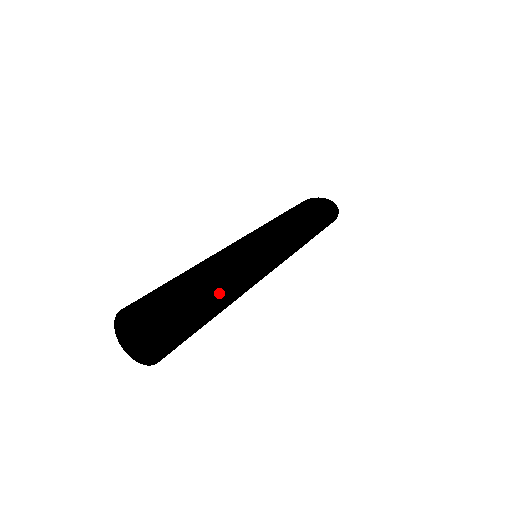
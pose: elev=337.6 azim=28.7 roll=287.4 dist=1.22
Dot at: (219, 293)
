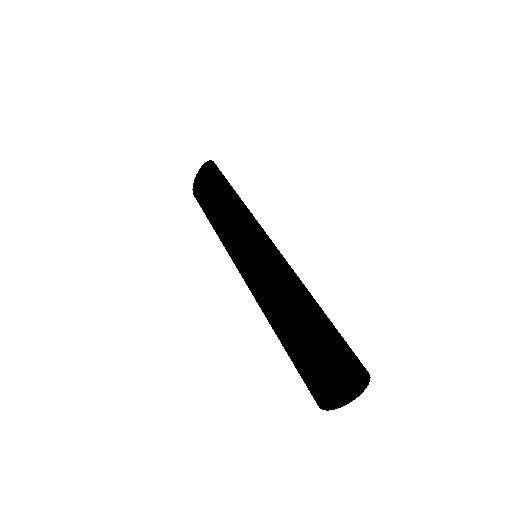
Dot at: (321, 309)
